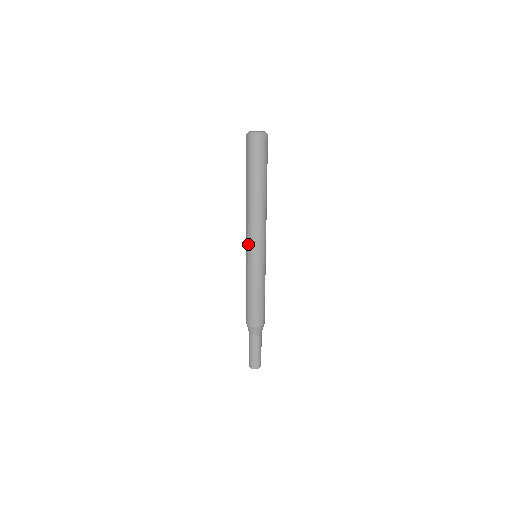
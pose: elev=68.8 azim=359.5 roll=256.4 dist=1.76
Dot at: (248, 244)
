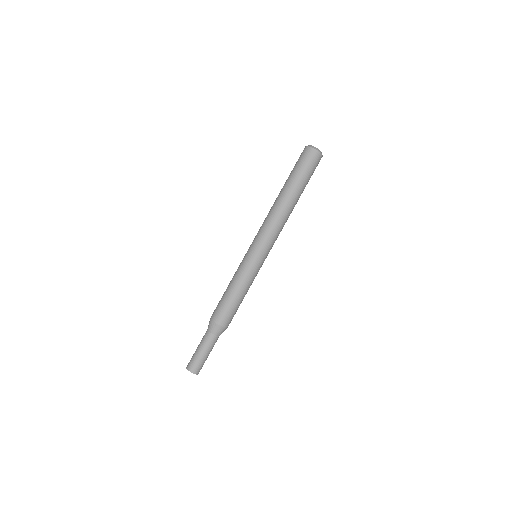
Dot at: (254, 238)
